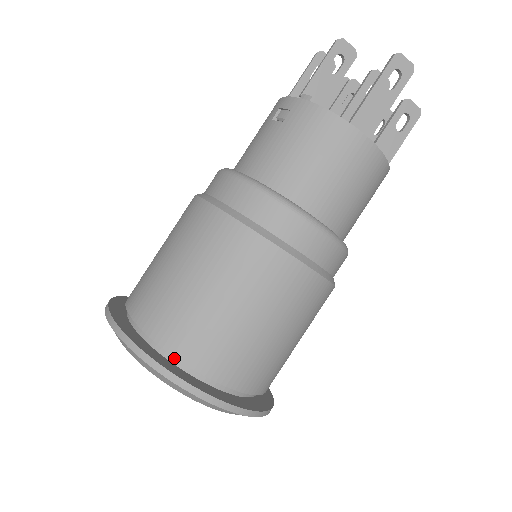
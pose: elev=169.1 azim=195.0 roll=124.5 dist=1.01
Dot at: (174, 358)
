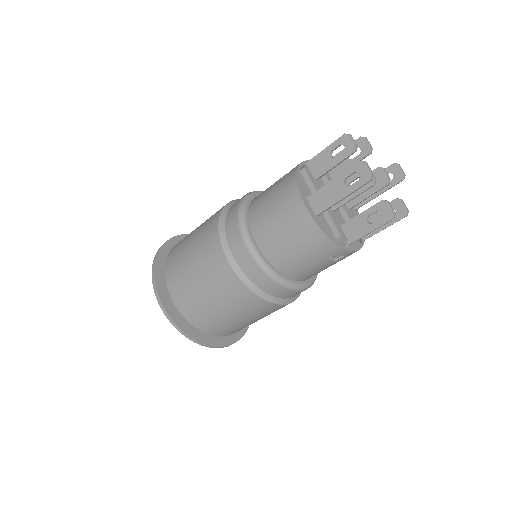
Dot at: occluded
